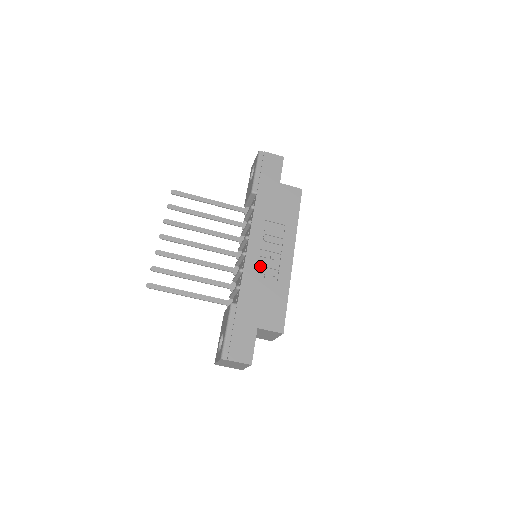
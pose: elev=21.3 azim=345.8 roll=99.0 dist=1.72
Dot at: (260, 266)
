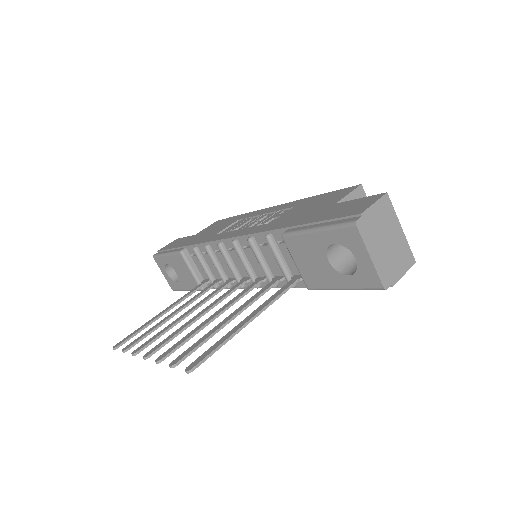
Dot at: occluded
